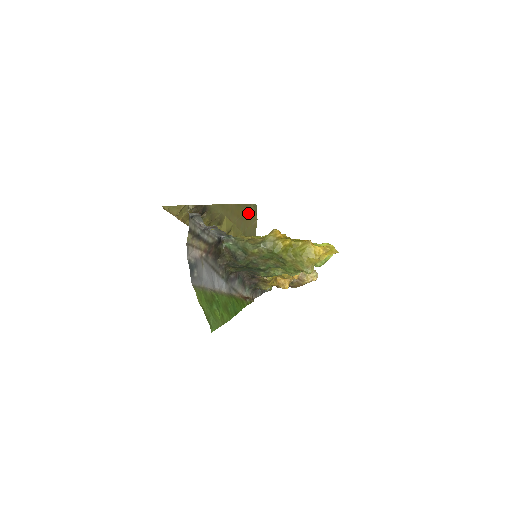
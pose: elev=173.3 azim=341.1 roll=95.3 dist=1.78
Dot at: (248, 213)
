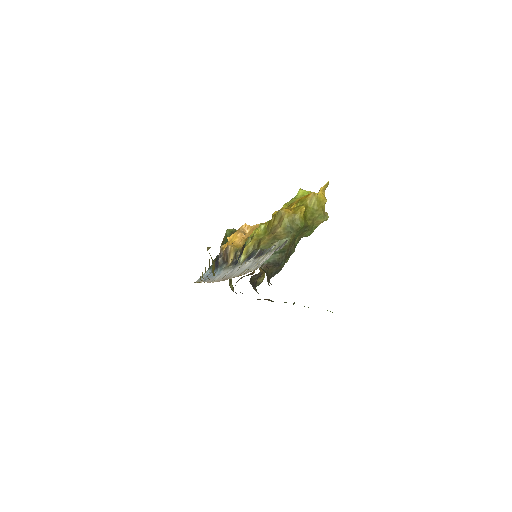
Dot at: occluded
